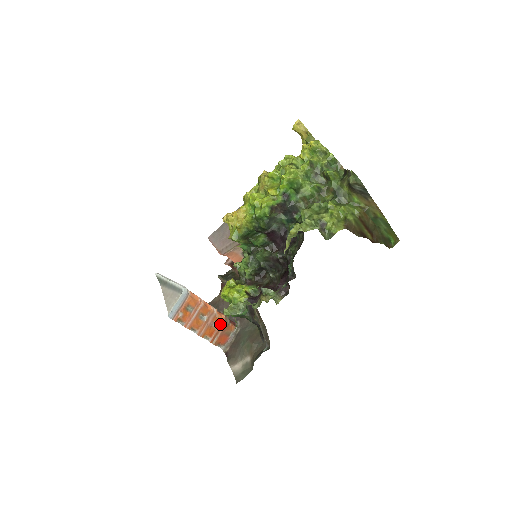
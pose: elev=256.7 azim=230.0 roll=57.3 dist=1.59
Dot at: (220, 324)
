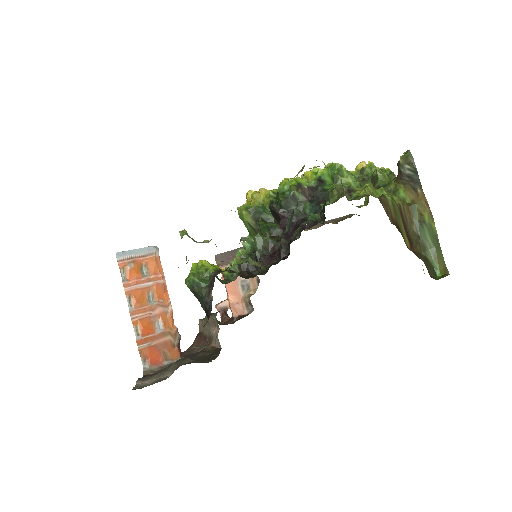
Dot at: (165, 330)
